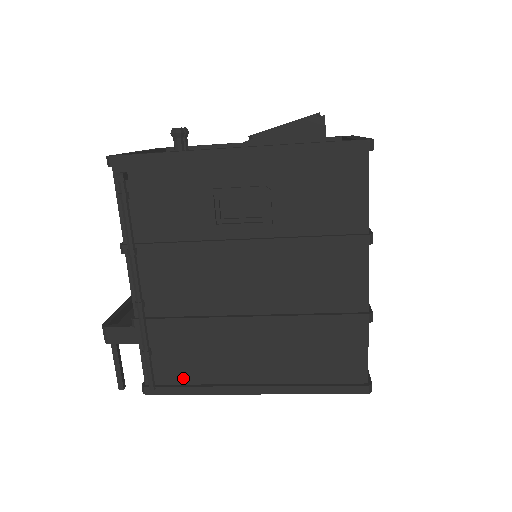
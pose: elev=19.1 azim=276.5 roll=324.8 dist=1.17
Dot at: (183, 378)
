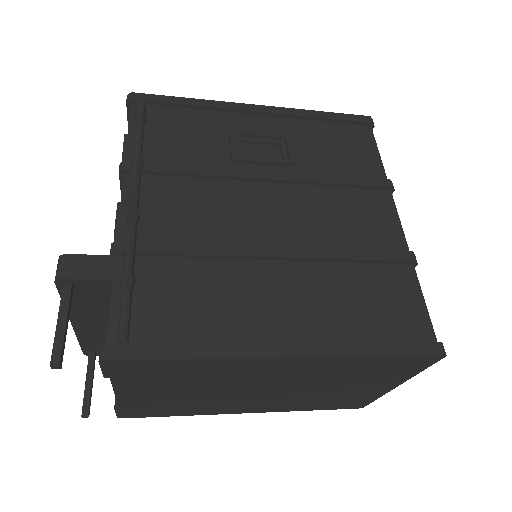
Dot at: (175, 335)
